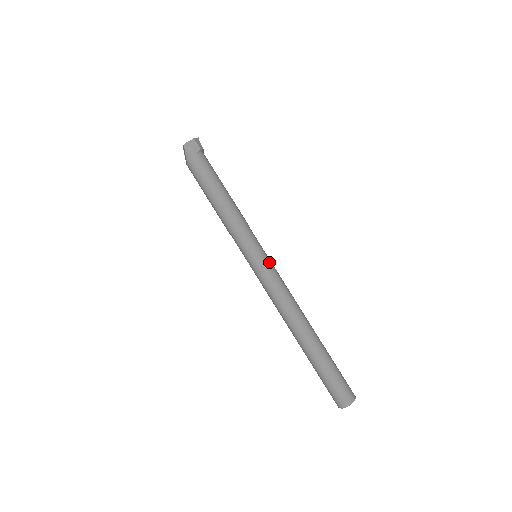
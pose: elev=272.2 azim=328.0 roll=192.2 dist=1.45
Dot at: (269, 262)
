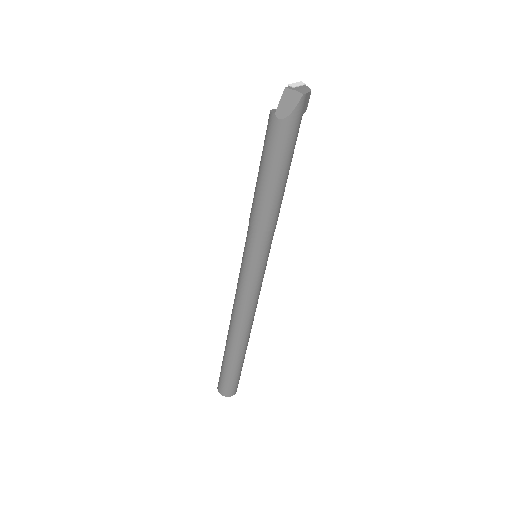
Dot at: occluded
